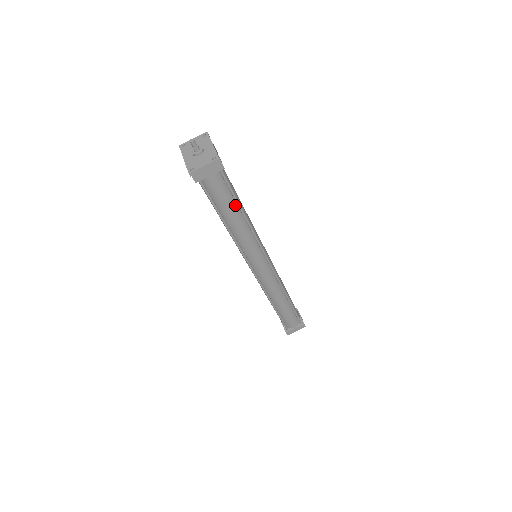
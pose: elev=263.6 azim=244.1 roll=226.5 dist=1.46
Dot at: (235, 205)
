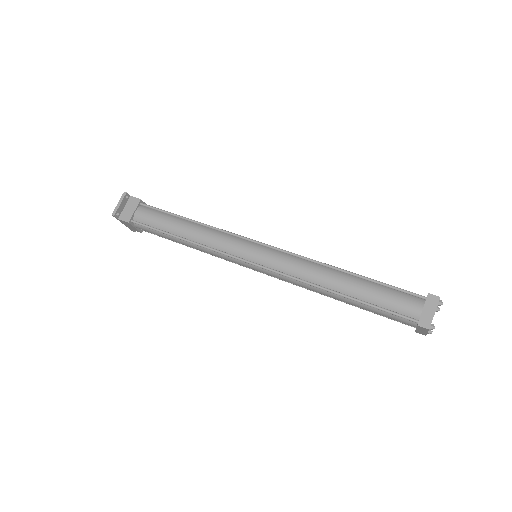
Dot at: (176, 219)
